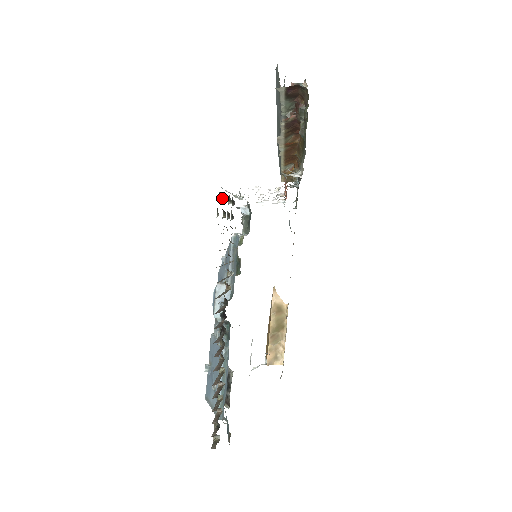
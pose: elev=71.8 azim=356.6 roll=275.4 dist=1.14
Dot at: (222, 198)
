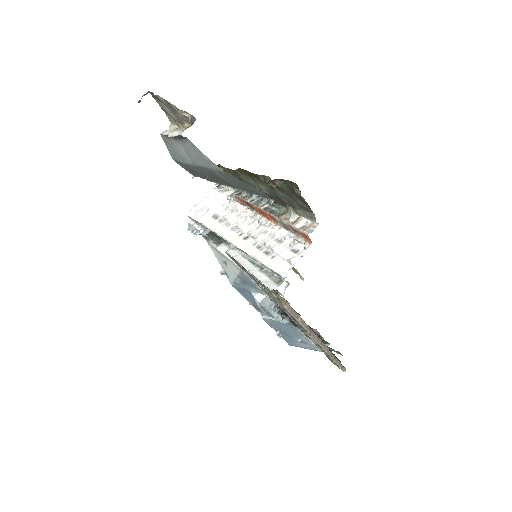
Dot at: (275, 291)
